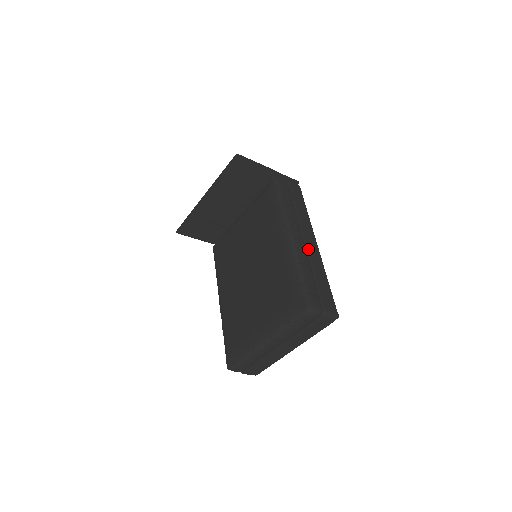
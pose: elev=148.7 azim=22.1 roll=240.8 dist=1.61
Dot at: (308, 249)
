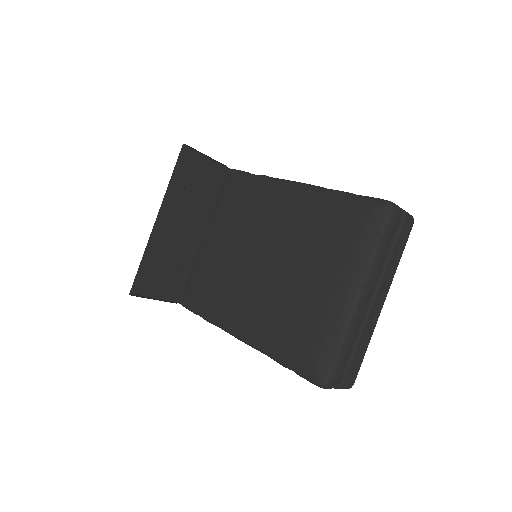
Dot at: occluded
